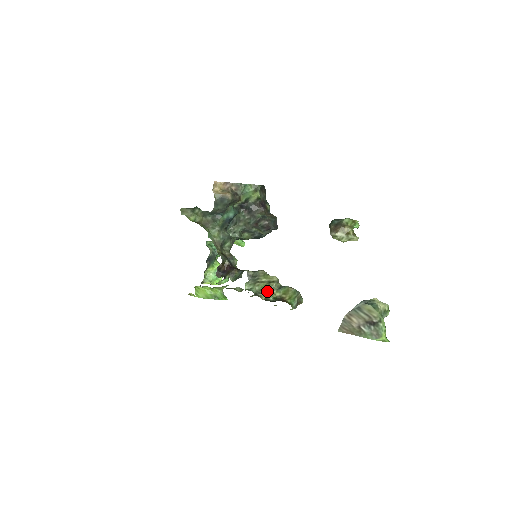
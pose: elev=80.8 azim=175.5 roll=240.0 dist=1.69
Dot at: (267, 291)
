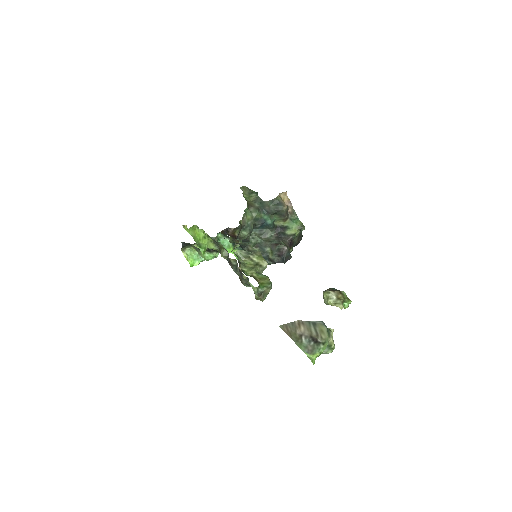
Dot at: (247, 268)
